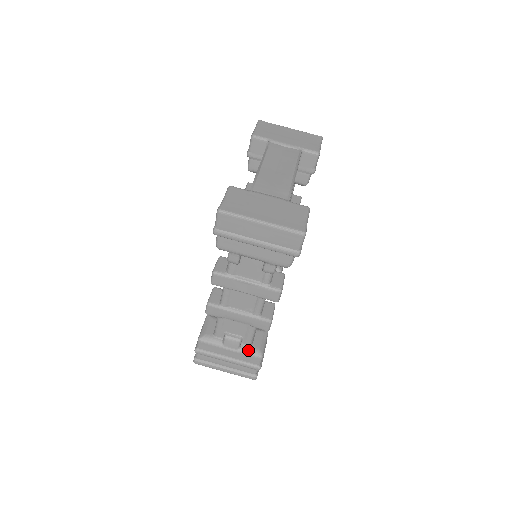
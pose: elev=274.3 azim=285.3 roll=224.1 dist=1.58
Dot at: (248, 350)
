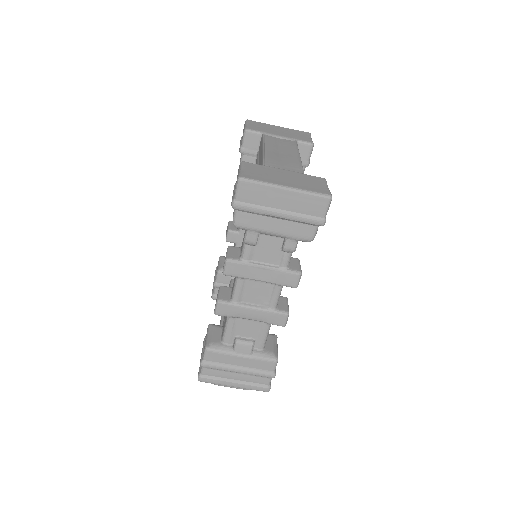
Dot at: (261, 354)
